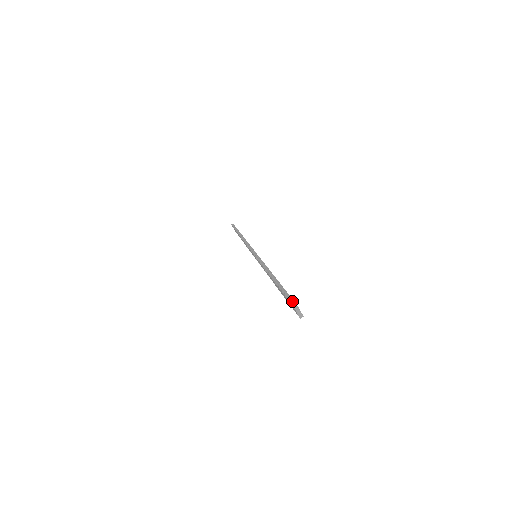
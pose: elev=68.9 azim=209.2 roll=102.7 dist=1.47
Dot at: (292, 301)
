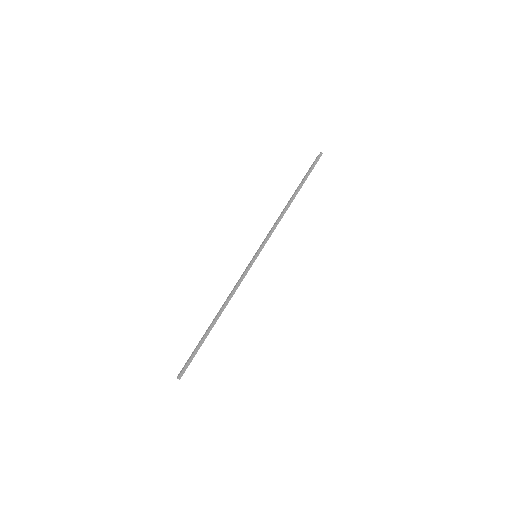
Dot at: (184, 372)
